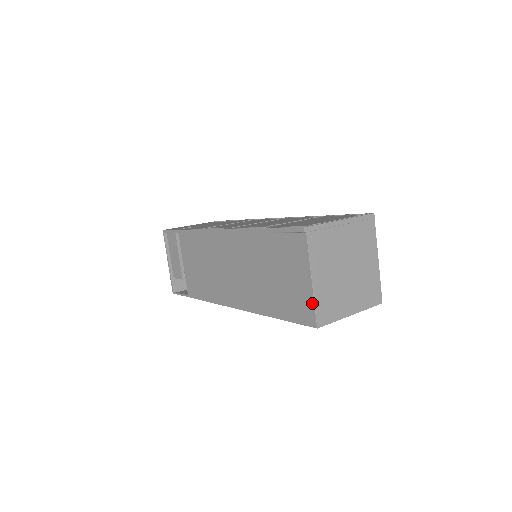
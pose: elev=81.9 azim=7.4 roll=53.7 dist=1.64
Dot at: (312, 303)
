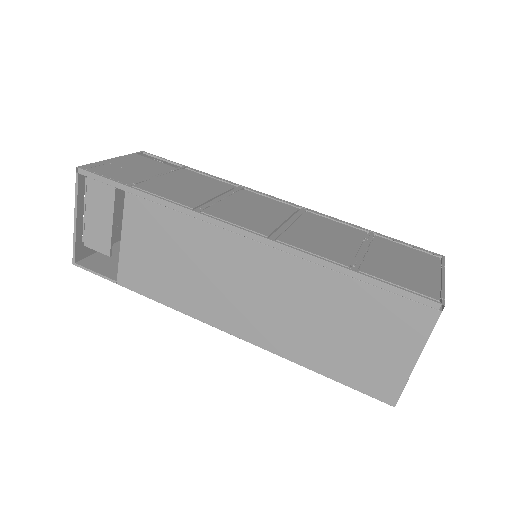
Dot at: (402, 382)
